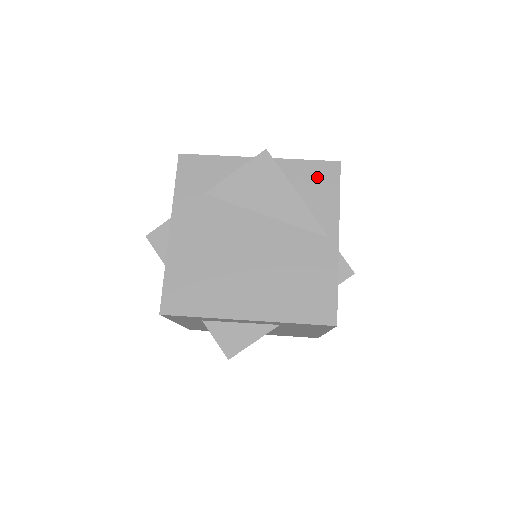
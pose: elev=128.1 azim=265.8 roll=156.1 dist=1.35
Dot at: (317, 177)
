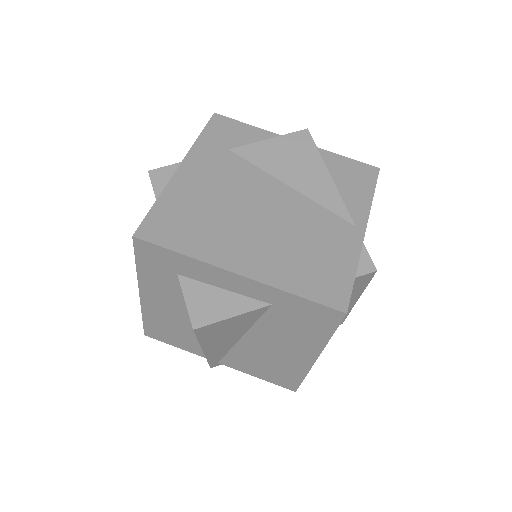
Dot at: (353, 173)
